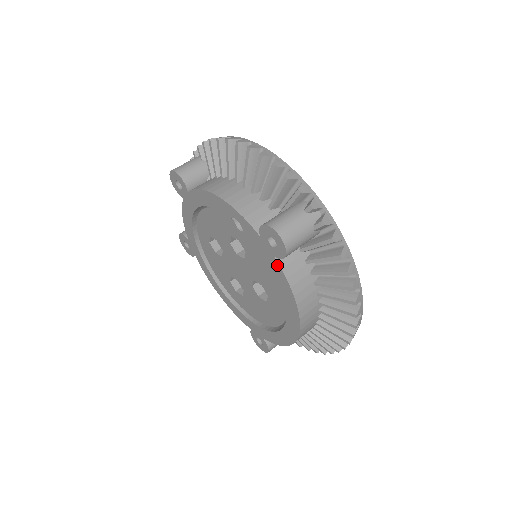
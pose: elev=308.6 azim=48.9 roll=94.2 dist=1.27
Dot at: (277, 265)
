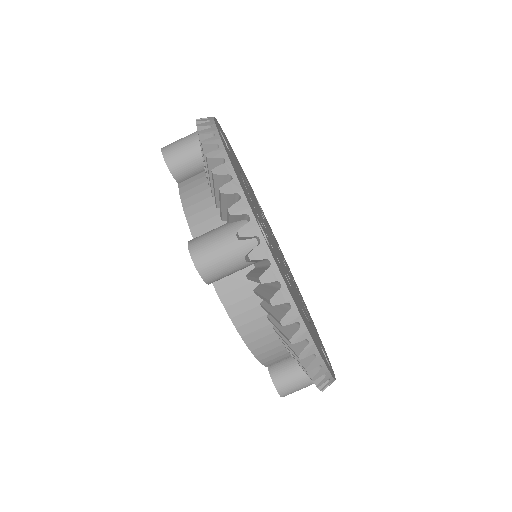
Dot at: occluded
